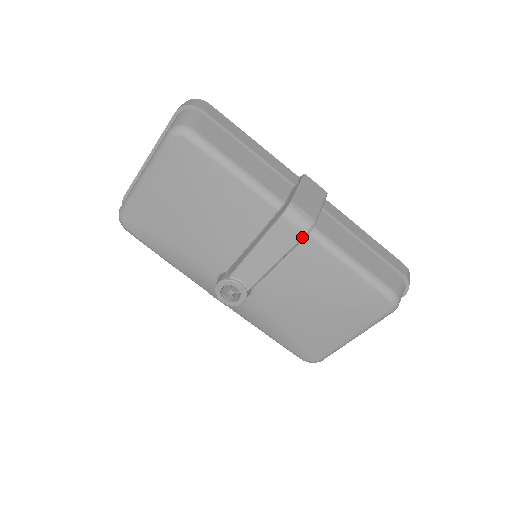
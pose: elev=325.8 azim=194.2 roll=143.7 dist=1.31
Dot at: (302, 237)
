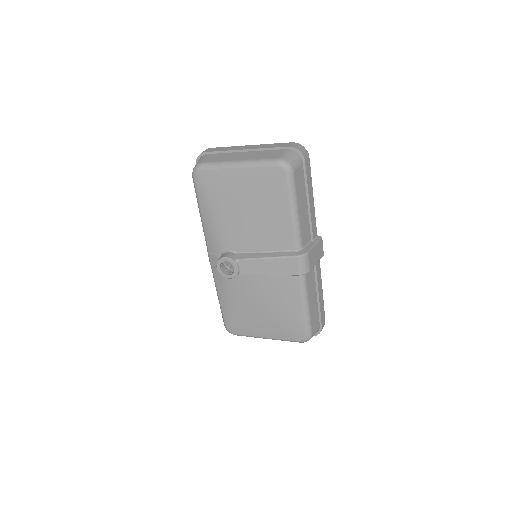
Dot at: (296, 275)
